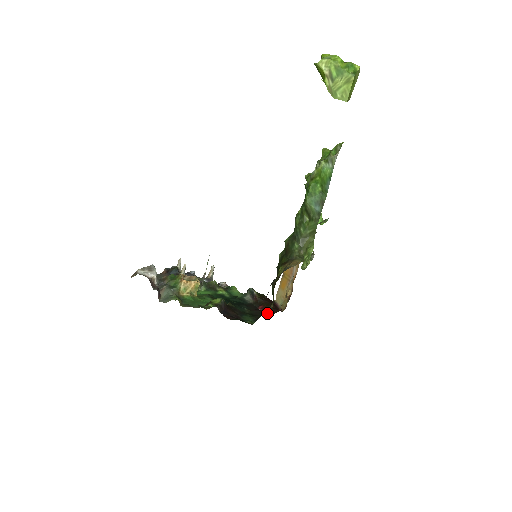
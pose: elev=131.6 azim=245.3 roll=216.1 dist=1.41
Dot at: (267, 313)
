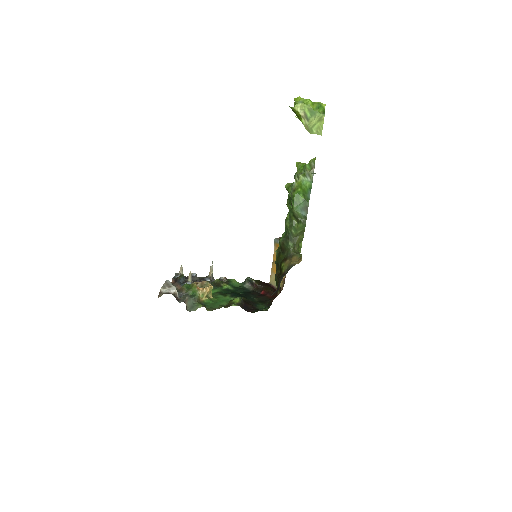
Dot at: (270, 296)
